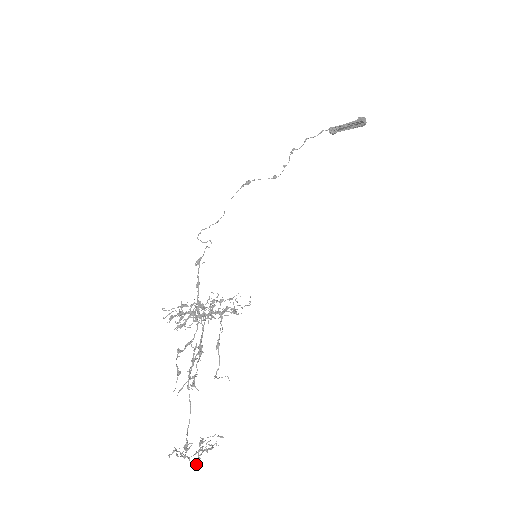
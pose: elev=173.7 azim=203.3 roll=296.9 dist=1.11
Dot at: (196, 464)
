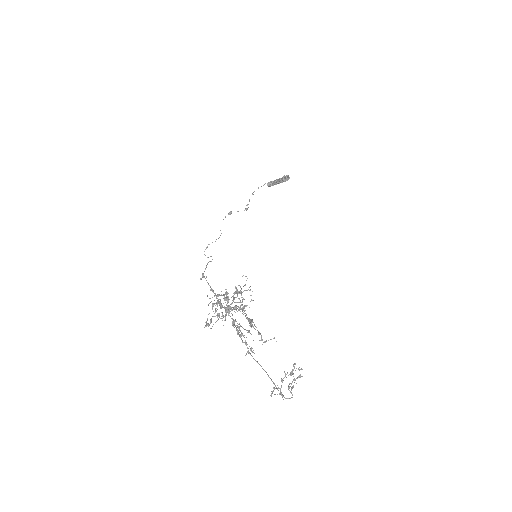
Dot at: (292, 397)
